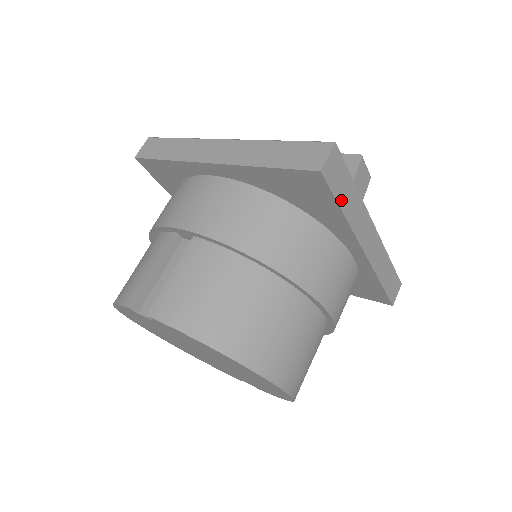
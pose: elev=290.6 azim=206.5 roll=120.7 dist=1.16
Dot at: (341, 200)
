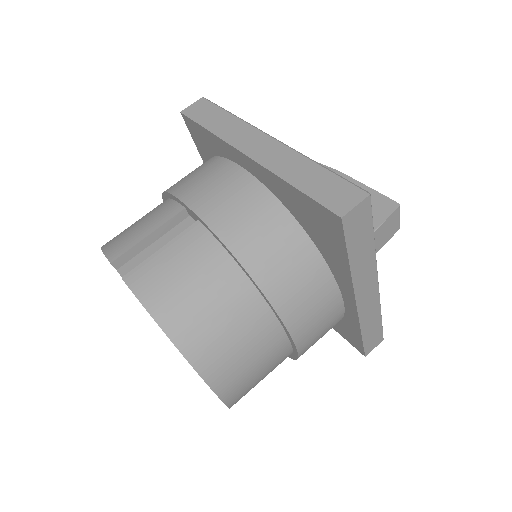
Dot at: (352, 250)
